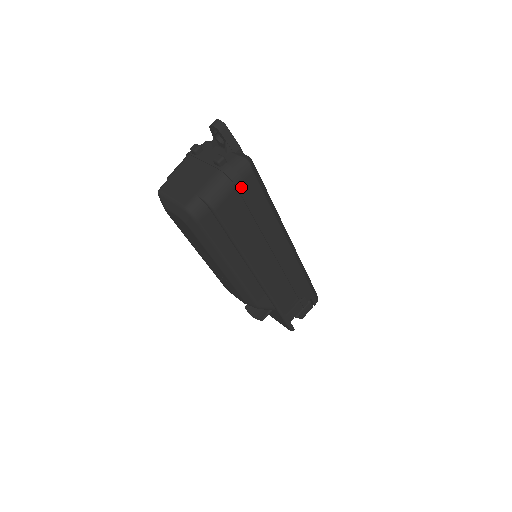
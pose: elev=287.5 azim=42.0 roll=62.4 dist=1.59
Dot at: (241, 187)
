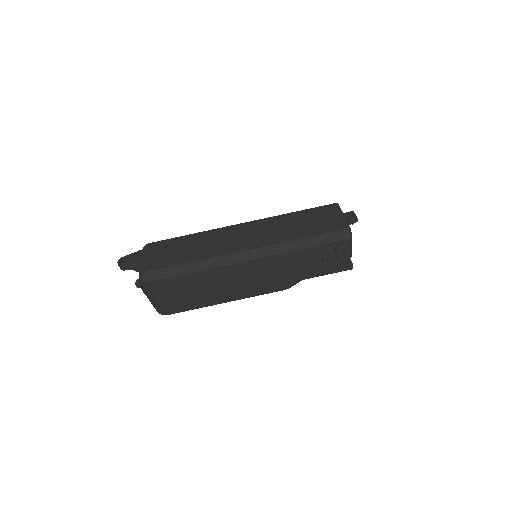
Dot at: (156, 293)
